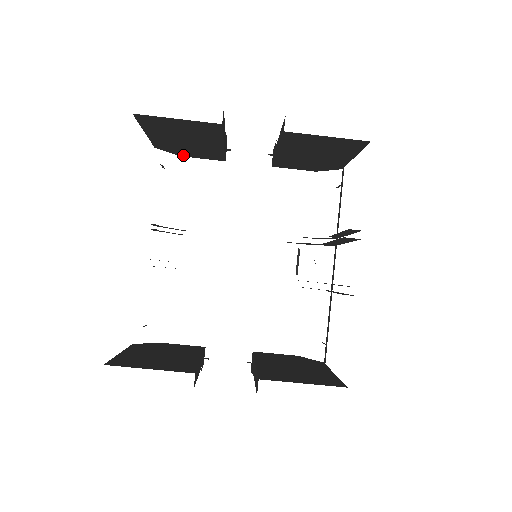
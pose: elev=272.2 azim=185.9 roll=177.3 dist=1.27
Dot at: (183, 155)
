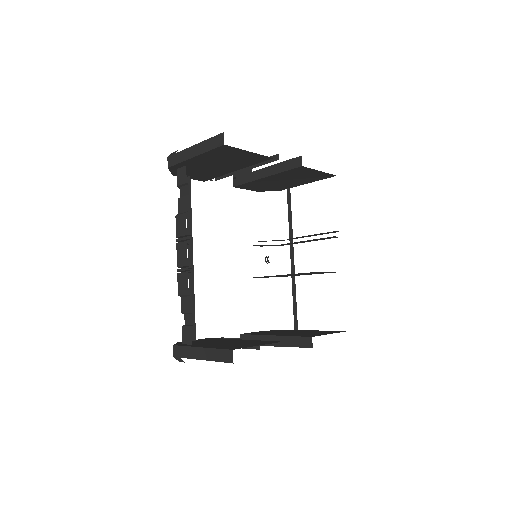
Dot at: occluded
